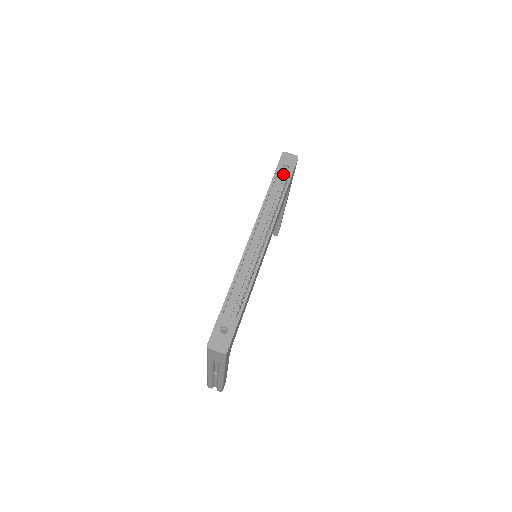
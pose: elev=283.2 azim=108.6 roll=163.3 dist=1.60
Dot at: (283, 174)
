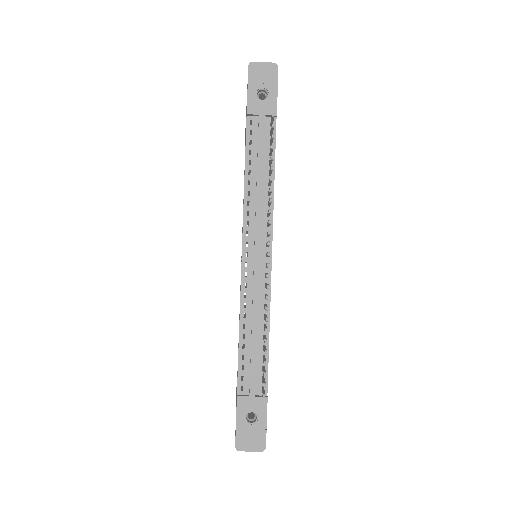
Dot at: (262, 113)
